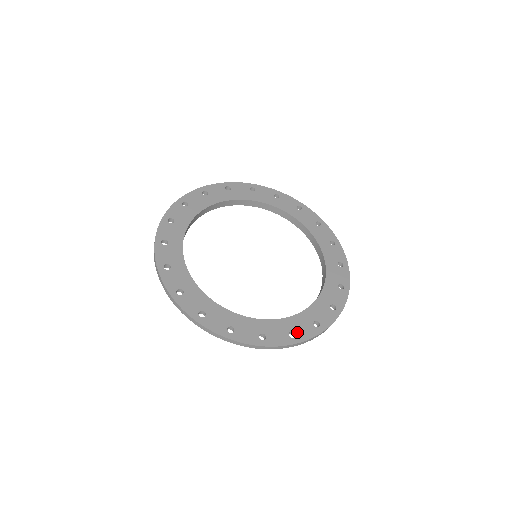
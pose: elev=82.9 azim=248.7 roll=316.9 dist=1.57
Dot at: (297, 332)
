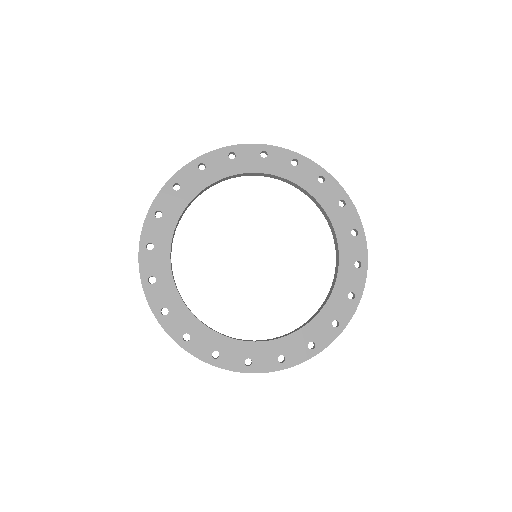
Dot at: (316, 341)
